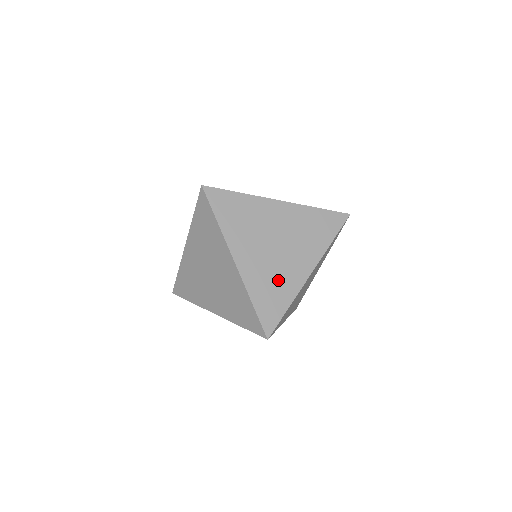
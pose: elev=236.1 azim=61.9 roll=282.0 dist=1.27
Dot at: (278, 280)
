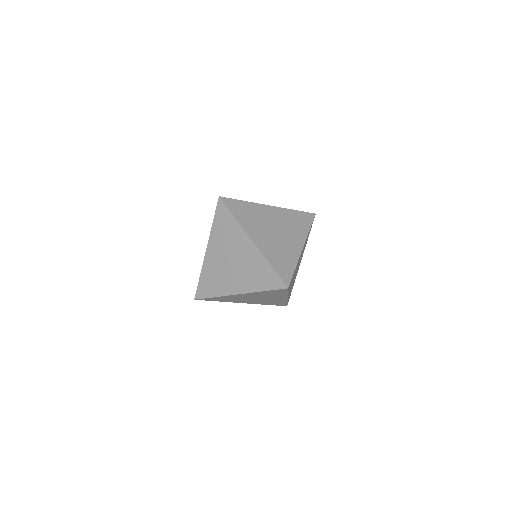
Dot at: (283, 252)
